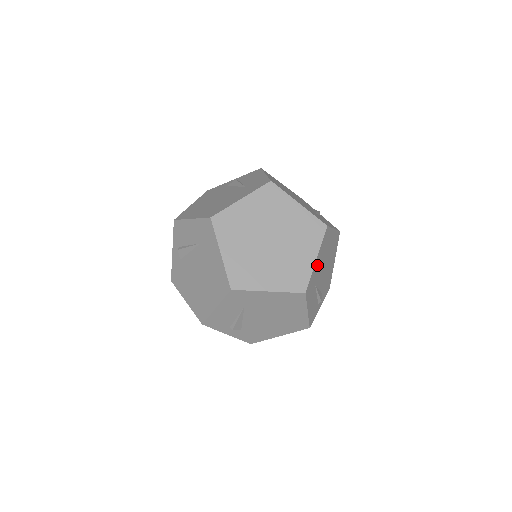
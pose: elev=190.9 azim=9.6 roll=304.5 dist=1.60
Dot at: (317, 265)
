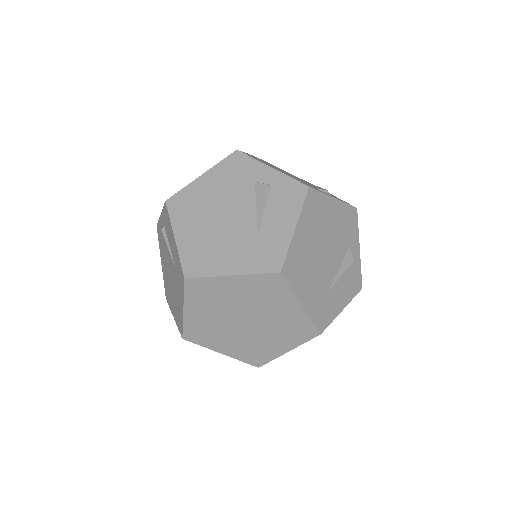
Dot at: (310, 296)
